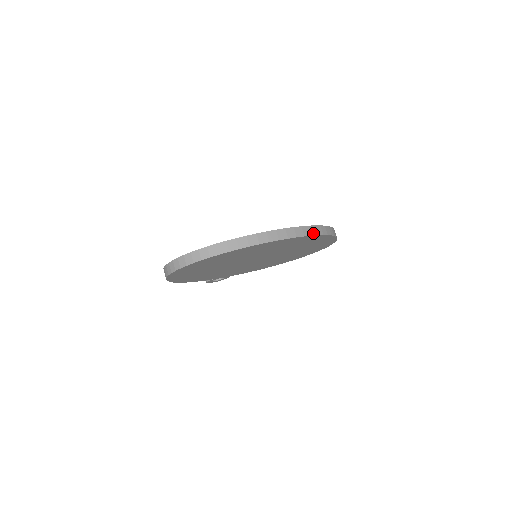
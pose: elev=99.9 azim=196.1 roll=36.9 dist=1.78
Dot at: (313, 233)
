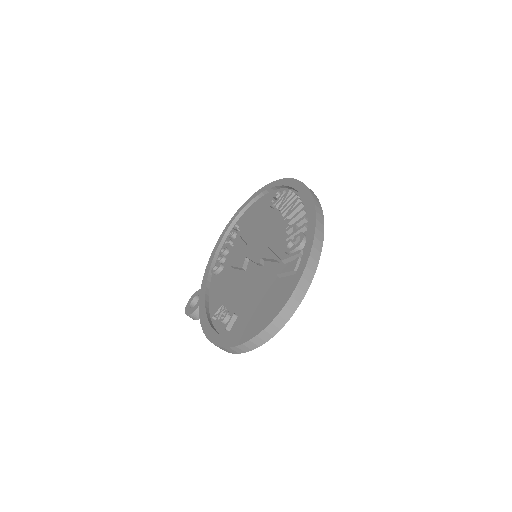
Dot at: (316, 197)
